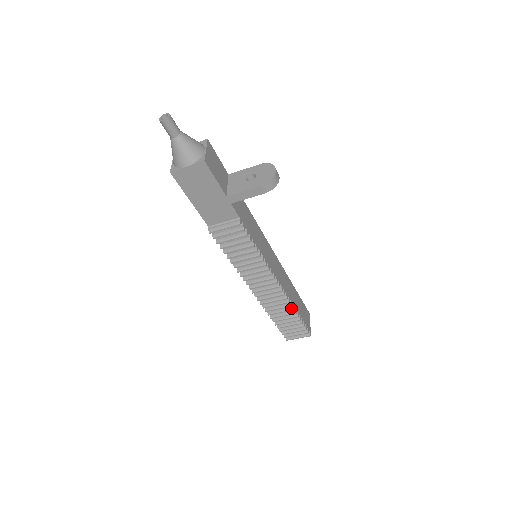
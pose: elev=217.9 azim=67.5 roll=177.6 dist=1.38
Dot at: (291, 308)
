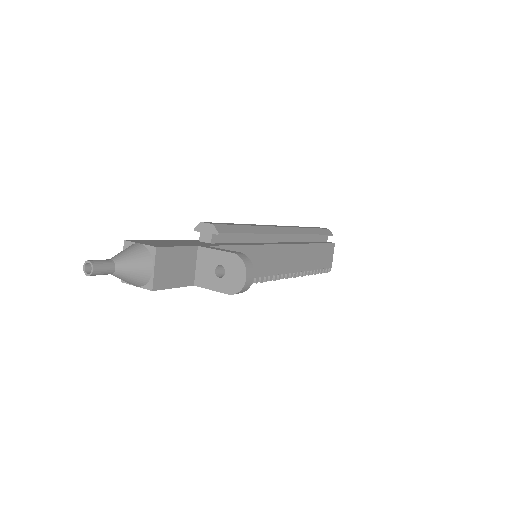
Dot at: (303, 274)
